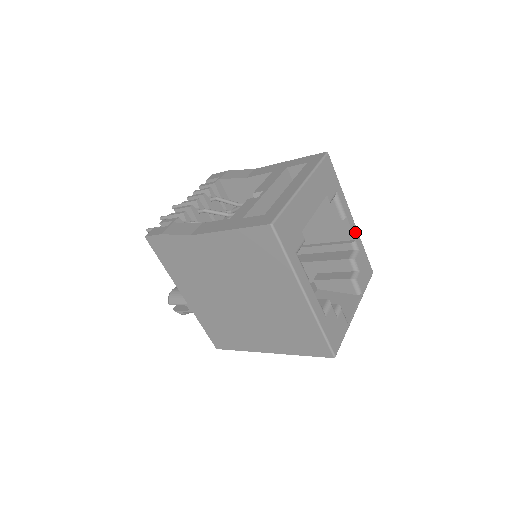
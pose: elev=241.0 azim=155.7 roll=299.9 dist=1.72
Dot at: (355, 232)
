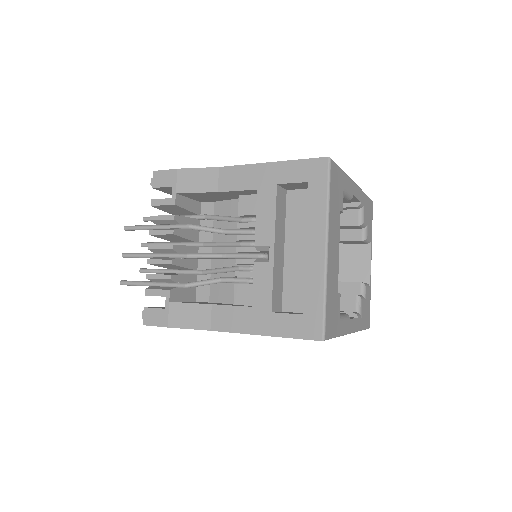
Dot at: (359, 194)
